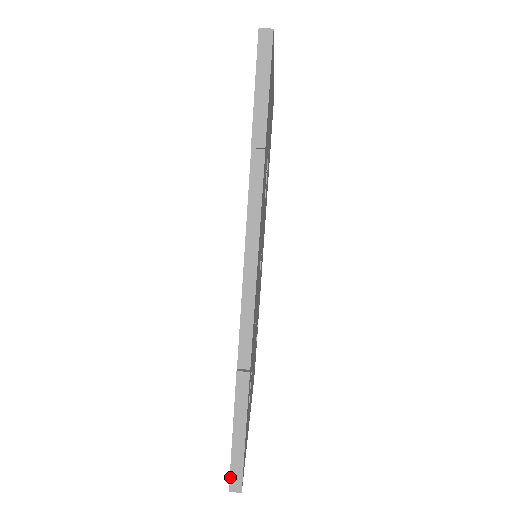
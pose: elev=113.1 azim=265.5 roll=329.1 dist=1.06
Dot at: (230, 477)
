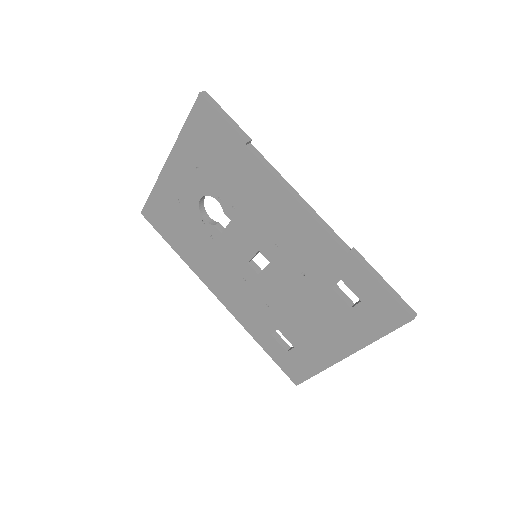
Dot at: (406, 310)
